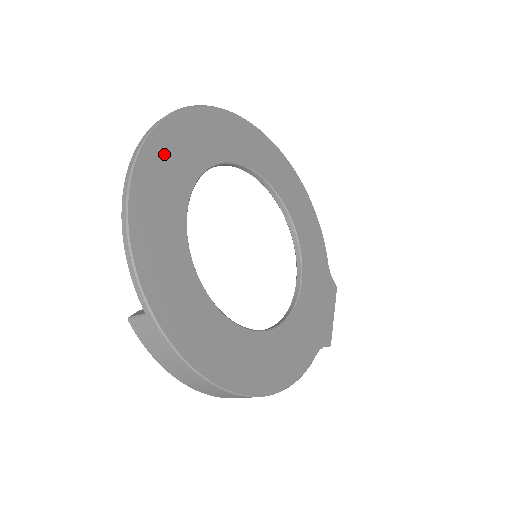
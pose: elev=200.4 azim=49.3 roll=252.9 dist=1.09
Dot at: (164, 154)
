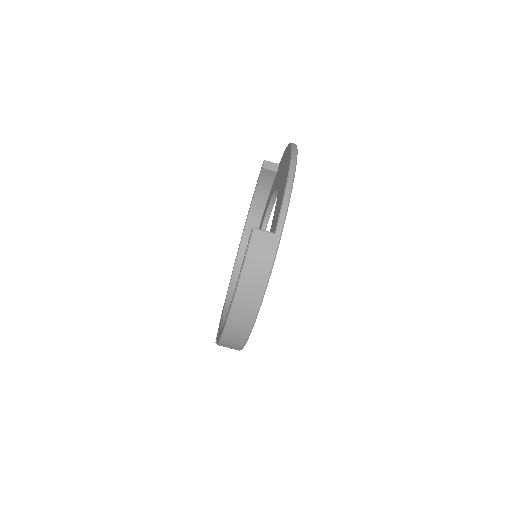
Dot at: occluded
